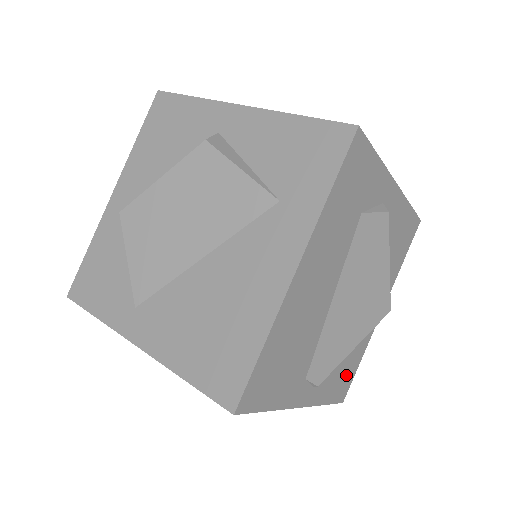
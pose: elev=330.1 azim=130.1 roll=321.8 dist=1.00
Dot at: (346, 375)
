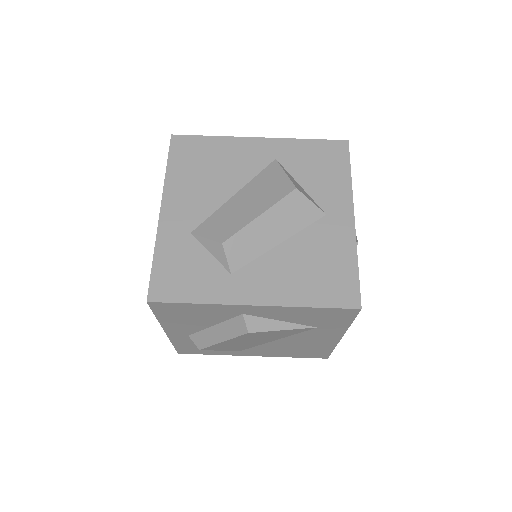
Dot at: occluded
